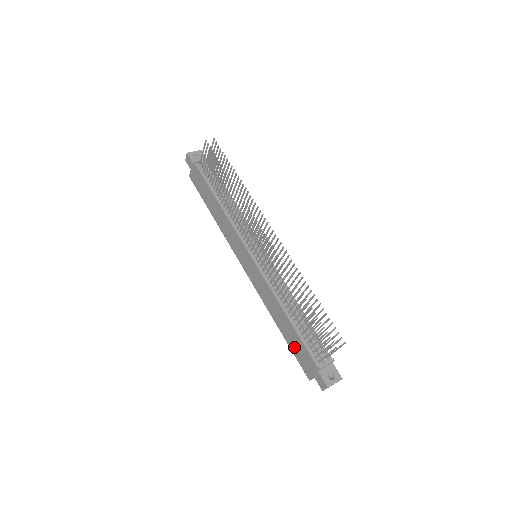
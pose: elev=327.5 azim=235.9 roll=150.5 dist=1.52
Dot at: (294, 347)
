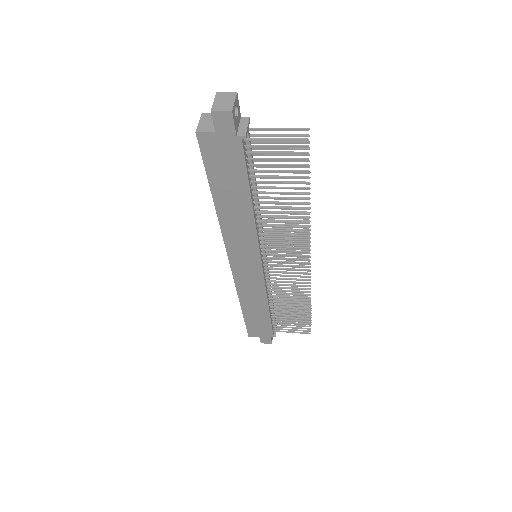
Dot at: (253, 322)
